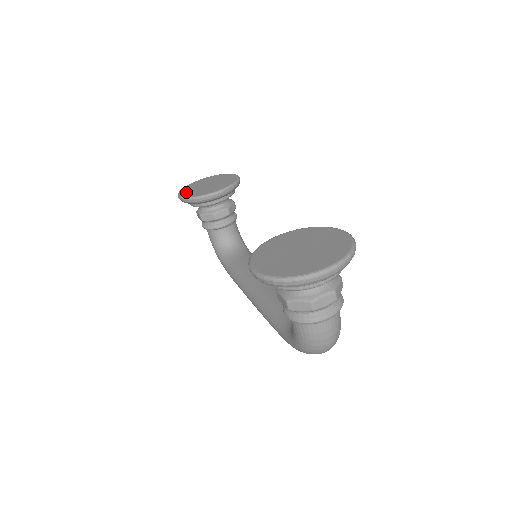
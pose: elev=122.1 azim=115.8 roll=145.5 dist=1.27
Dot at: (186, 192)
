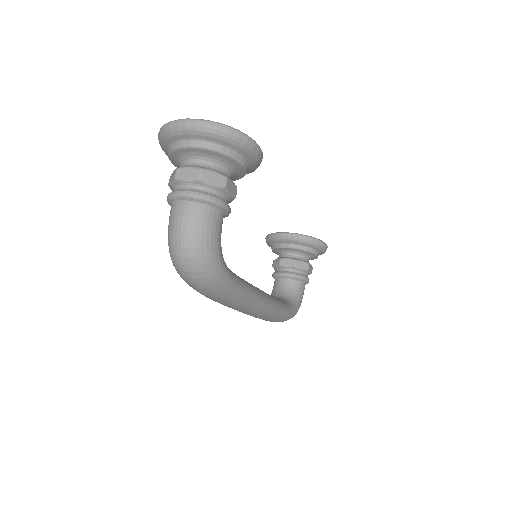
Dot at: occluded
